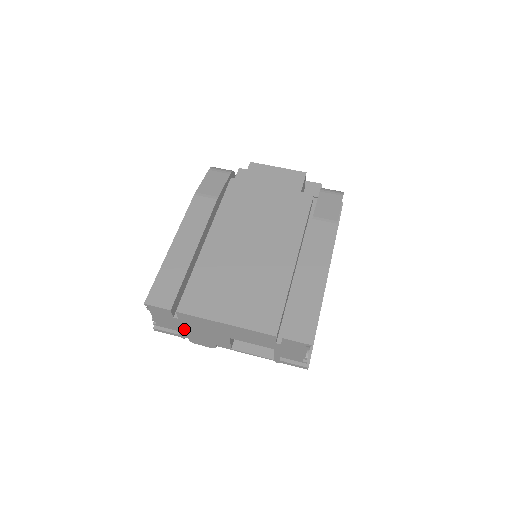
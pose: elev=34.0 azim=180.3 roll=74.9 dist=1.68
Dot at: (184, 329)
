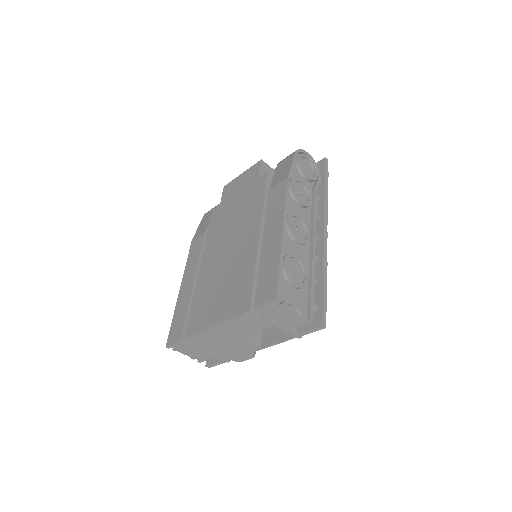
Dot at: (214, 352)
